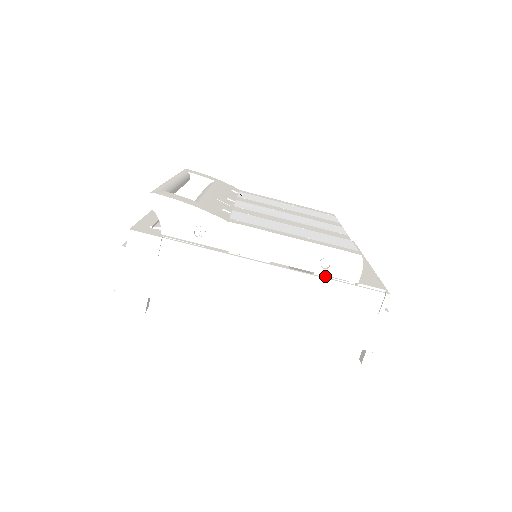
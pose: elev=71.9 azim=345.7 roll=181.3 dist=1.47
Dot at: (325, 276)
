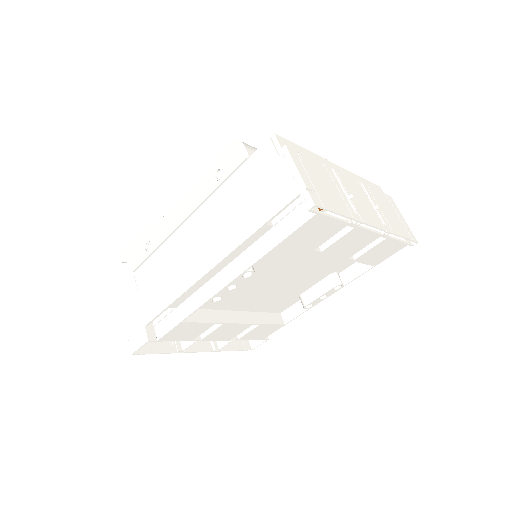
Dot at: occluded
